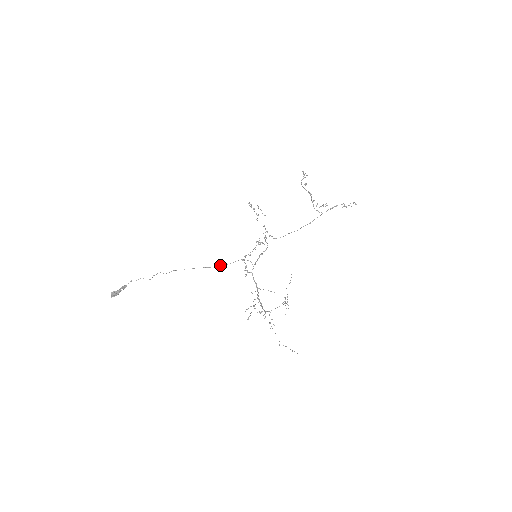
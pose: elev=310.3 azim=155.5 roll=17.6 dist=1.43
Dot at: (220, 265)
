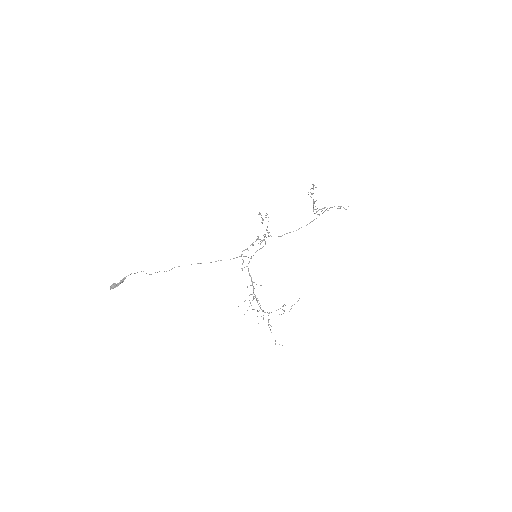
Dot at: occluded
